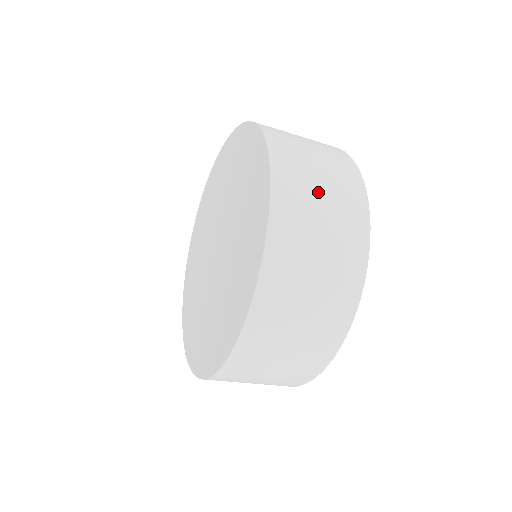
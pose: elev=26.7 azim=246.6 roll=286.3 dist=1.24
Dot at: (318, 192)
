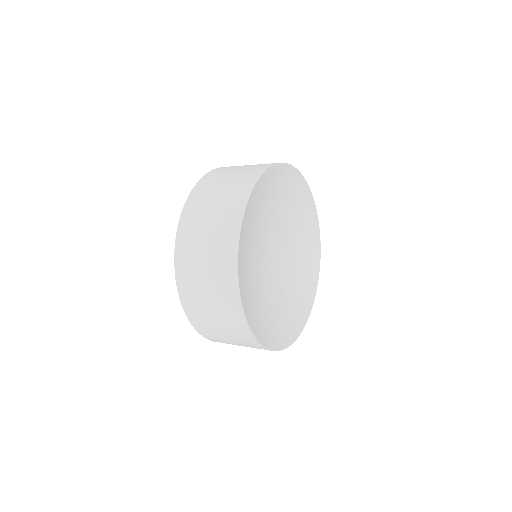
Dot at: (211, 208)
